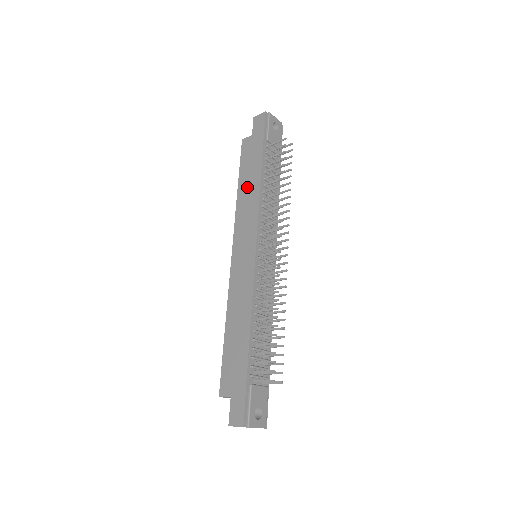
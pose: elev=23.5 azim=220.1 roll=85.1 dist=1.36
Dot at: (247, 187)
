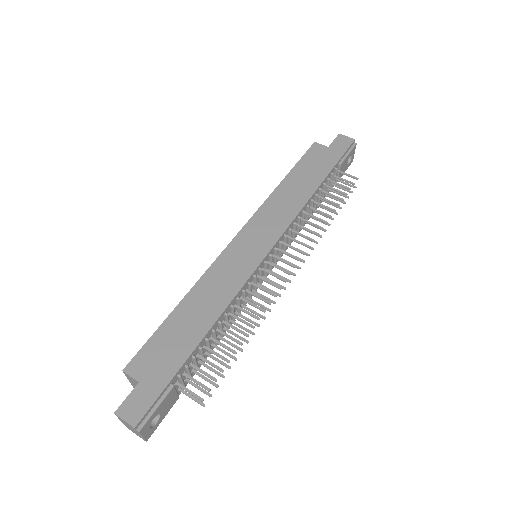
Dot at: (295, 187)
